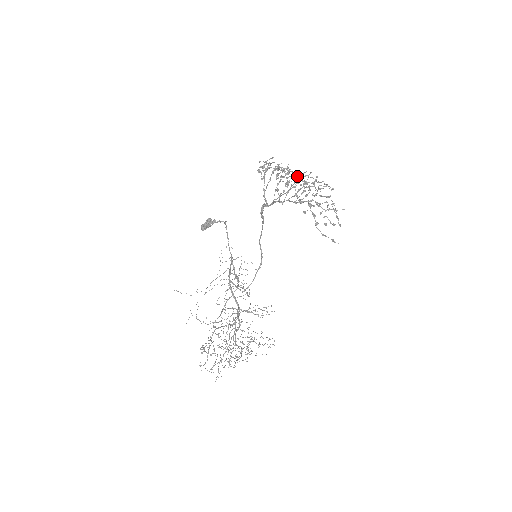
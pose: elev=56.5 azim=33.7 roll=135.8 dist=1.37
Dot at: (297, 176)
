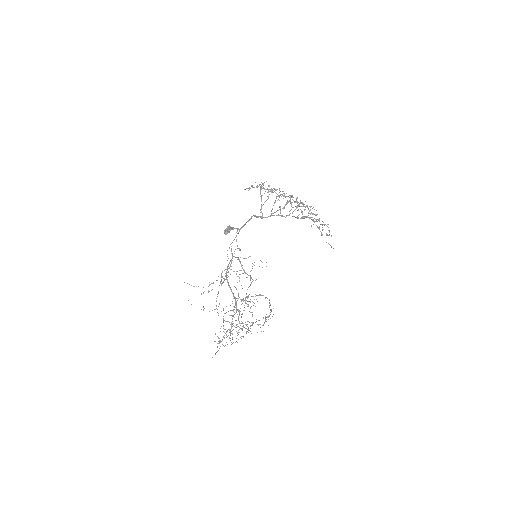
Dot at: (291, 197)
